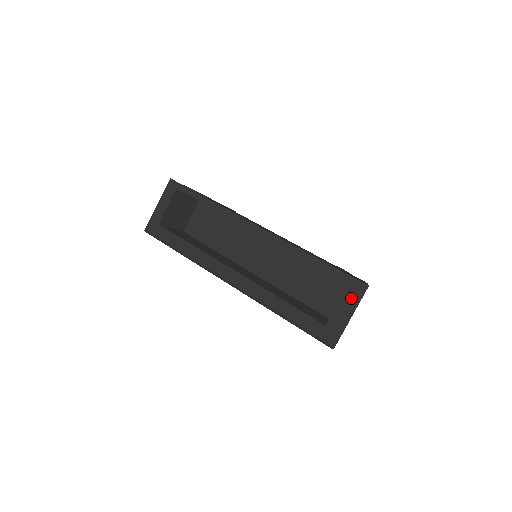
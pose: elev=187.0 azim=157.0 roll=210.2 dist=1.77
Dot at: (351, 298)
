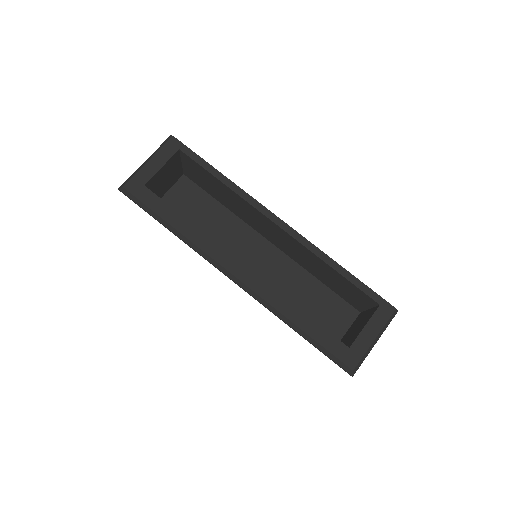
Dot at: (381, 322)
